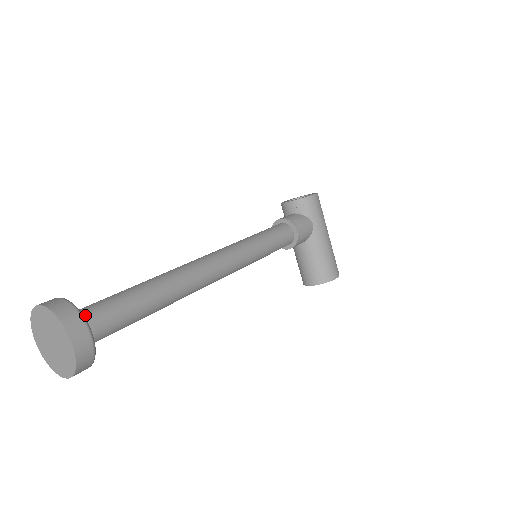
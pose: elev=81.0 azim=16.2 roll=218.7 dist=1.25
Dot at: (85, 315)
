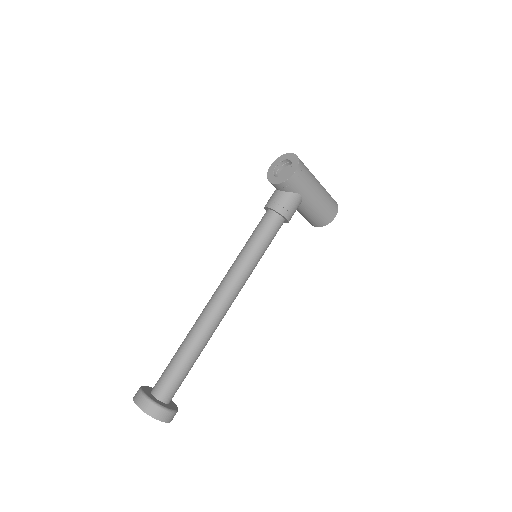
Dot at: (161, 394)
